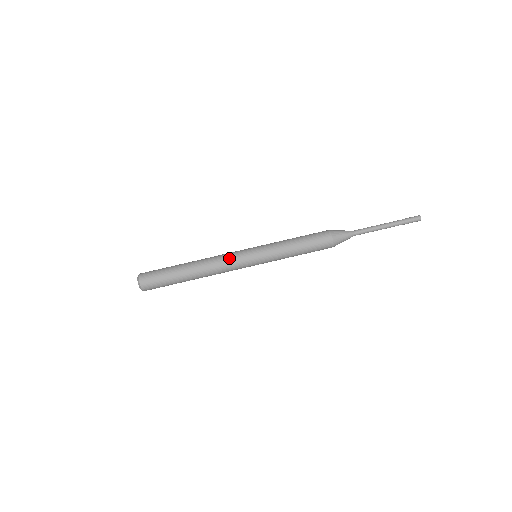
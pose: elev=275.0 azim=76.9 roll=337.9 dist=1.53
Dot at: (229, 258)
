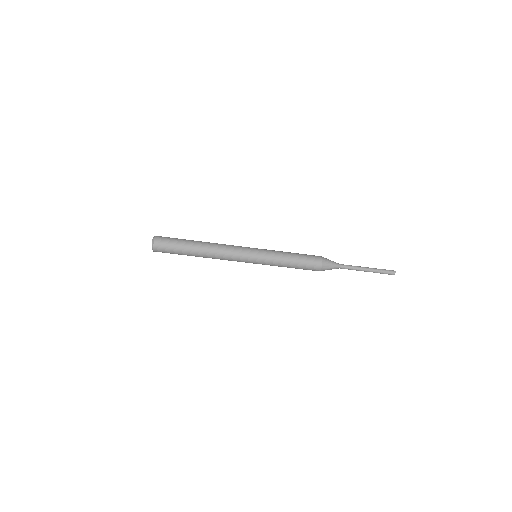
Dot at: (234, 256)
